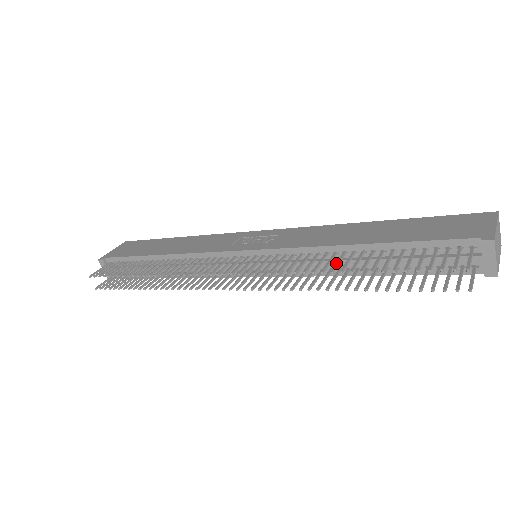
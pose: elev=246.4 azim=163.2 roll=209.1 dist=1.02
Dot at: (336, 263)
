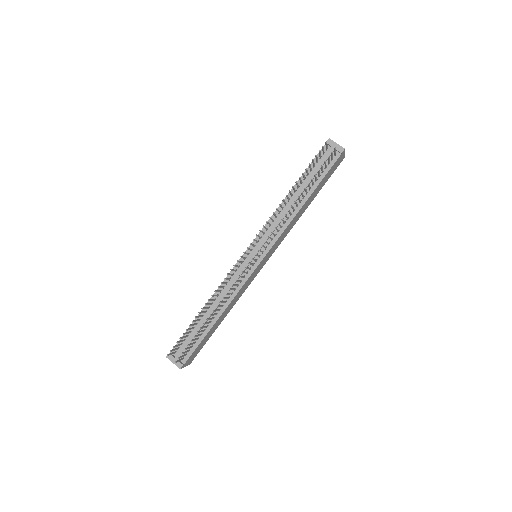
Dot at: occluded
